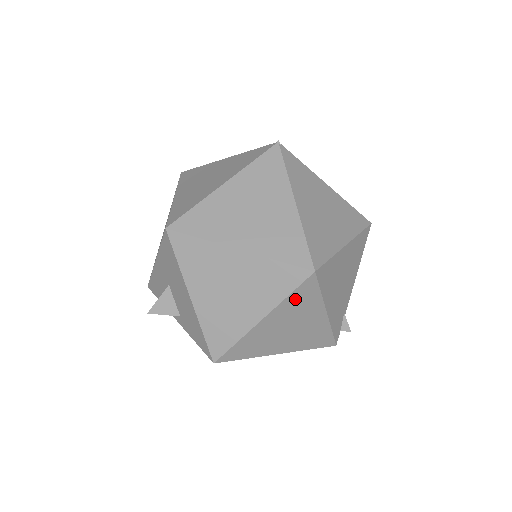
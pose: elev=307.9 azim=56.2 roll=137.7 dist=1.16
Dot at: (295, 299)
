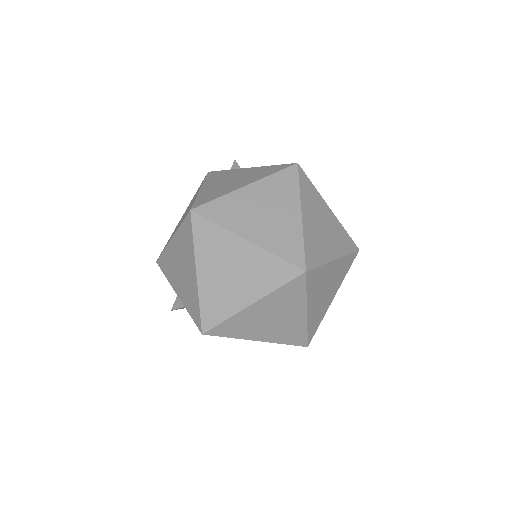
Dot at: occluded
